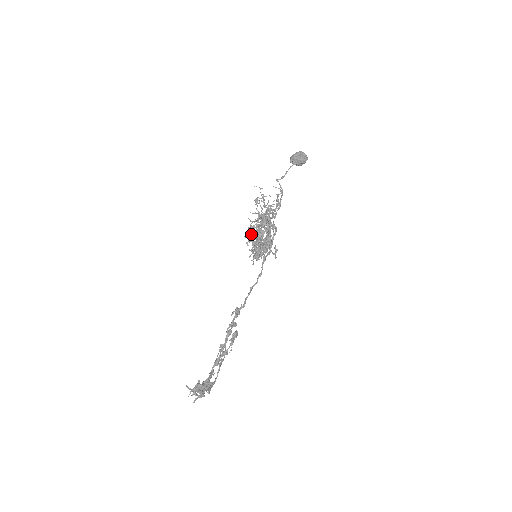
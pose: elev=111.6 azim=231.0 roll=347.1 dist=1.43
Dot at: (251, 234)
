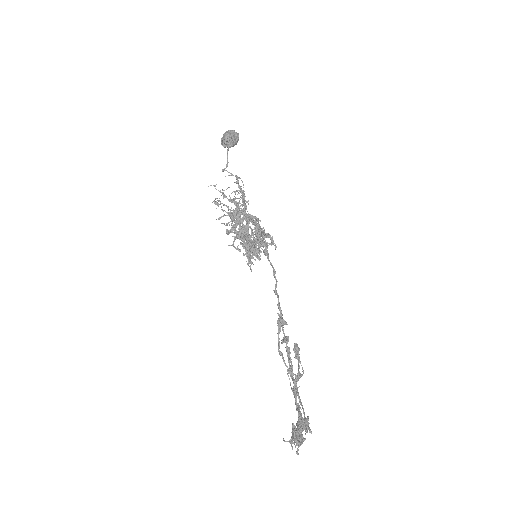
Dot at: (234, 238)
